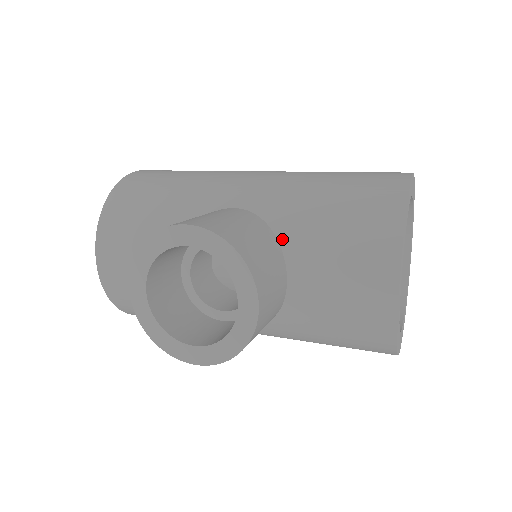
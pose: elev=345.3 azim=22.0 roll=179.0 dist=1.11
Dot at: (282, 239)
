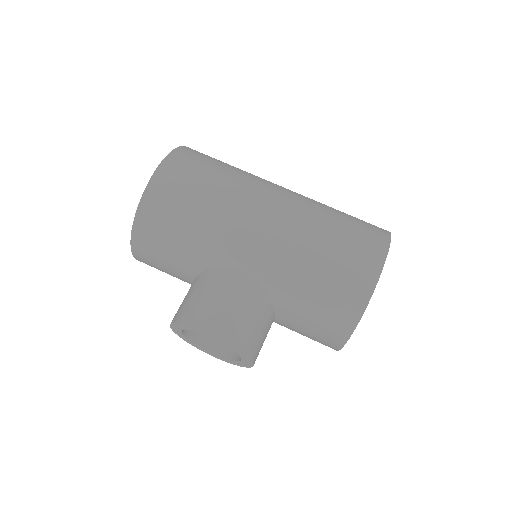
Dot at: (275, 303)
